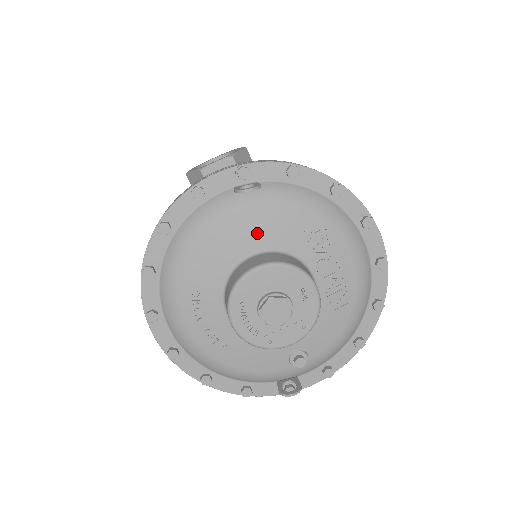
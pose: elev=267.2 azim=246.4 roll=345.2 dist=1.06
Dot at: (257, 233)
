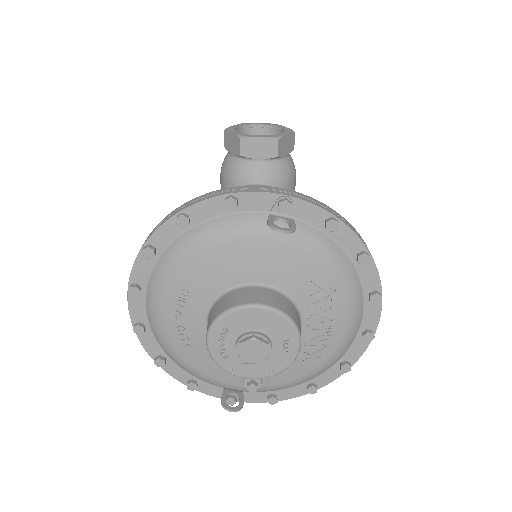
Dot at: (270, 267)
